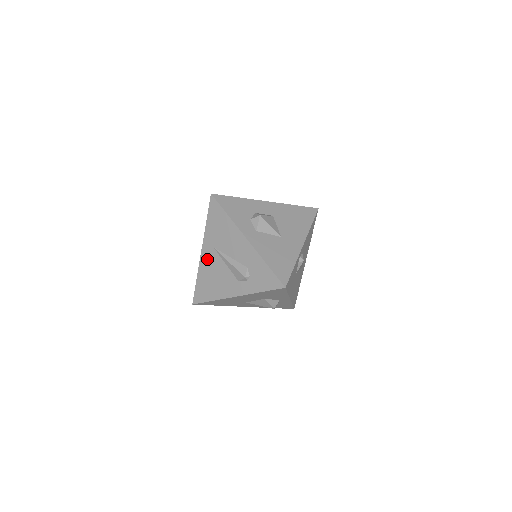
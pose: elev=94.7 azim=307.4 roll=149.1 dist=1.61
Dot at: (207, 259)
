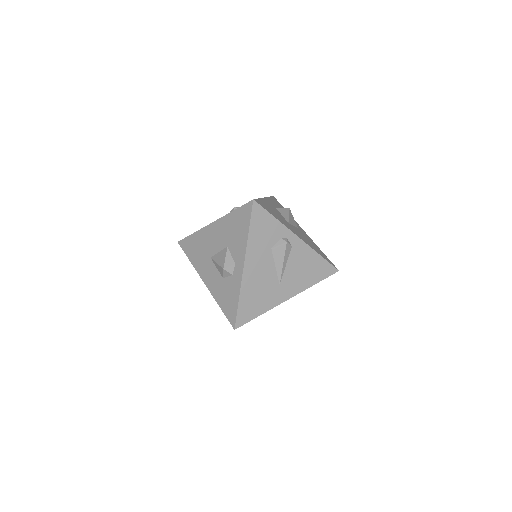
Dot at: occluded
